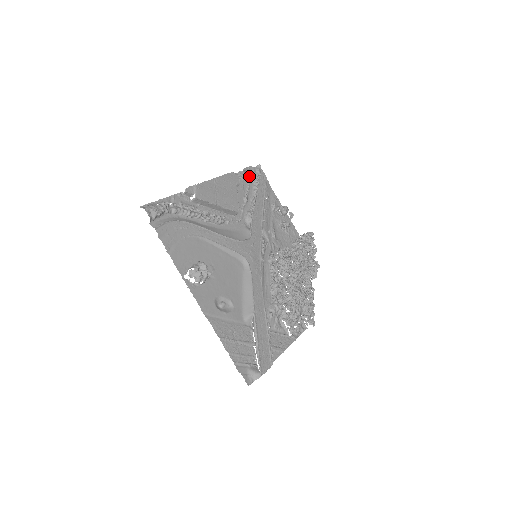
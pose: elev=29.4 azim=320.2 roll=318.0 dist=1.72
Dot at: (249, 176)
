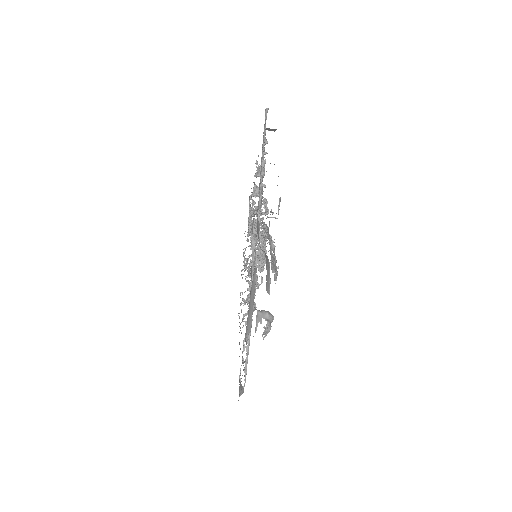
Dot at: occluded
